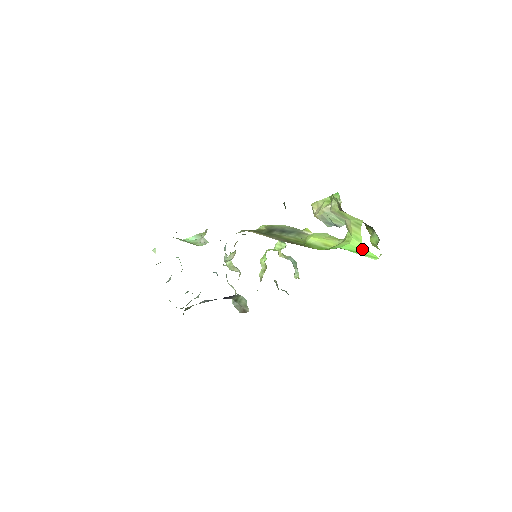
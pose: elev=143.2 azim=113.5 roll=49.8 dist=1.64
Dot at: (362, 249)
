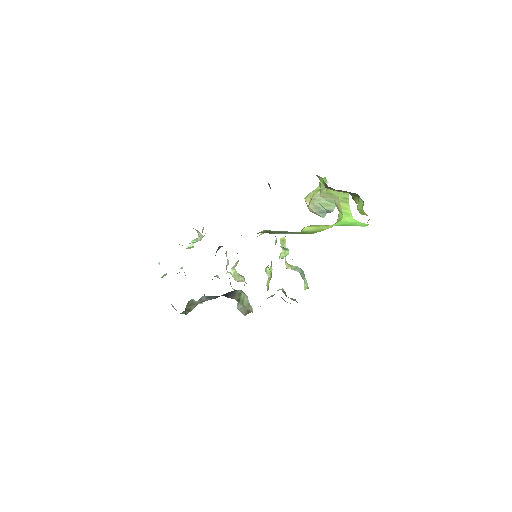
Dot at: (352, 222)
